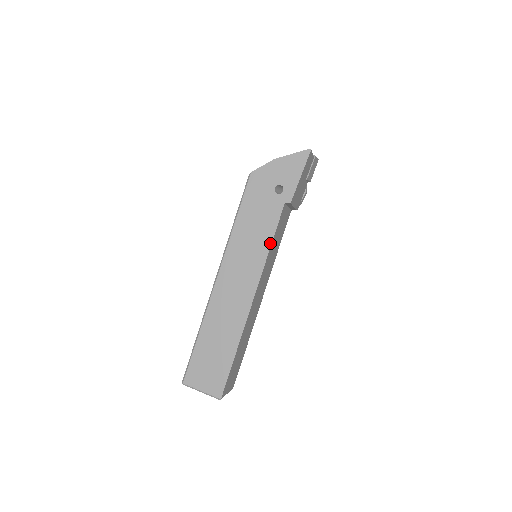
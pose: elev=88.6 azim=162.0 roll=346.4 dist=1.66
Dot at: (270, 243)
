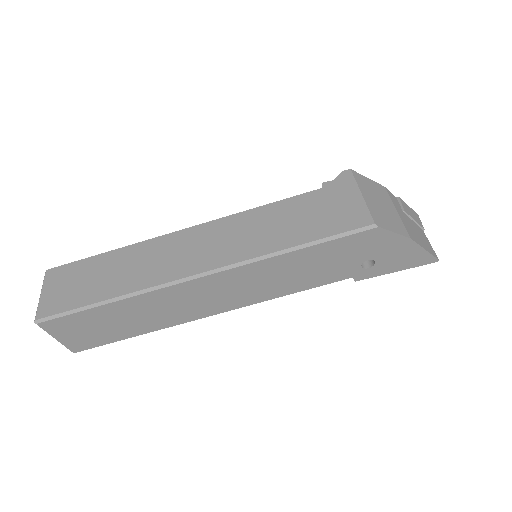
Dot at: (292, 293)
